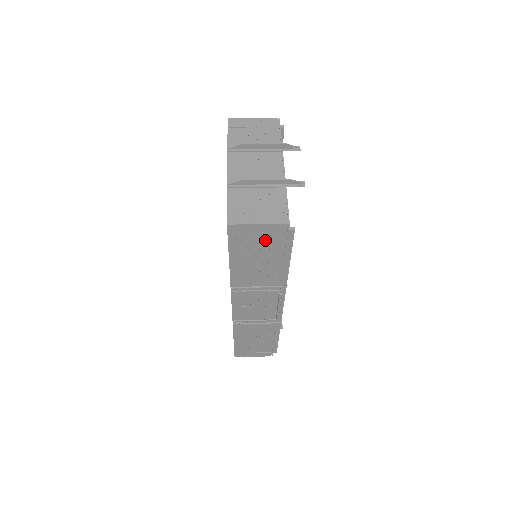
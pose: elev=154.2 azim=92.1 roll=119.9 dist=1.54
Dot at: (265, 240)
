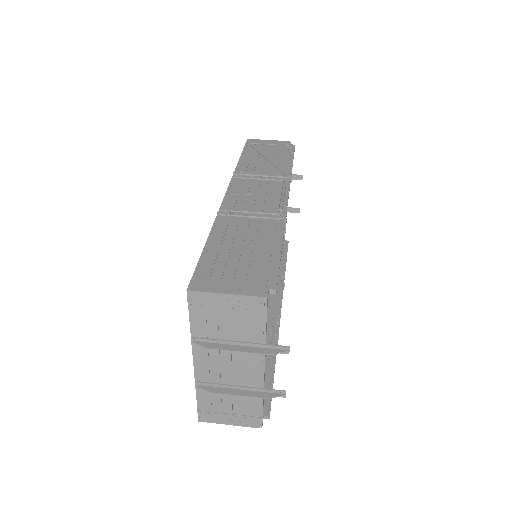
Dot at: occluded
